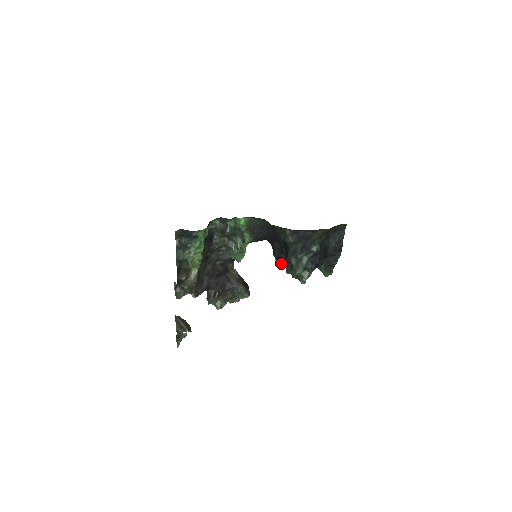
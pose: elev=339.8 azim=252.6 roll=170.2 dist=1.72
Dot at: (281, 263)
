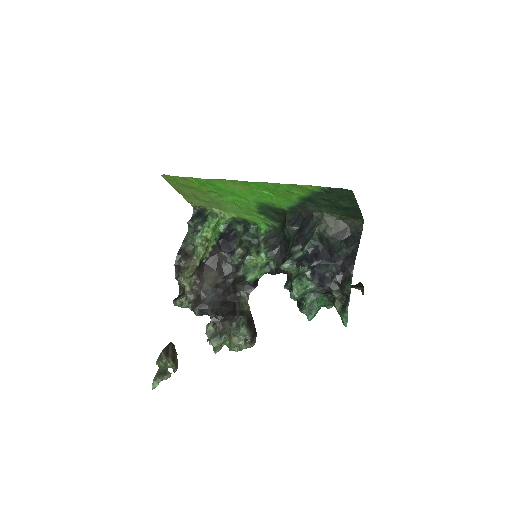
Dot at: (300, 307)
